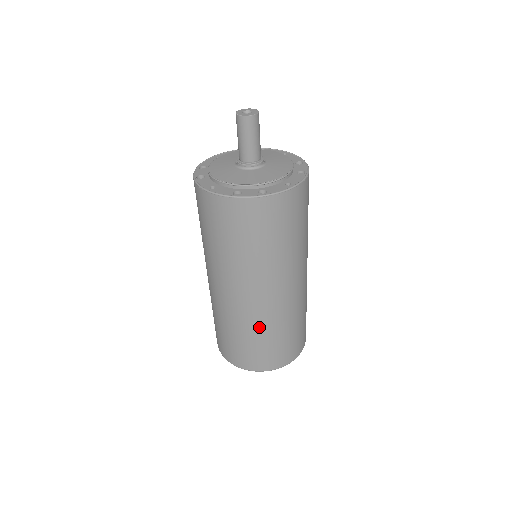
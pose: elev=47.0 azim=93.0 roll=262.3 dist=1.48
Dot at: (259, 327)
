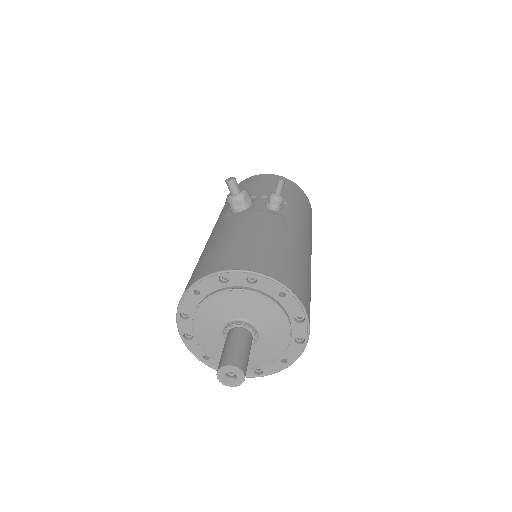
Dot at: occluded
